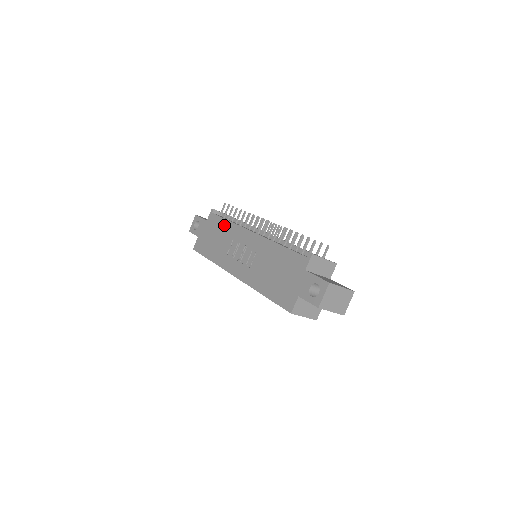
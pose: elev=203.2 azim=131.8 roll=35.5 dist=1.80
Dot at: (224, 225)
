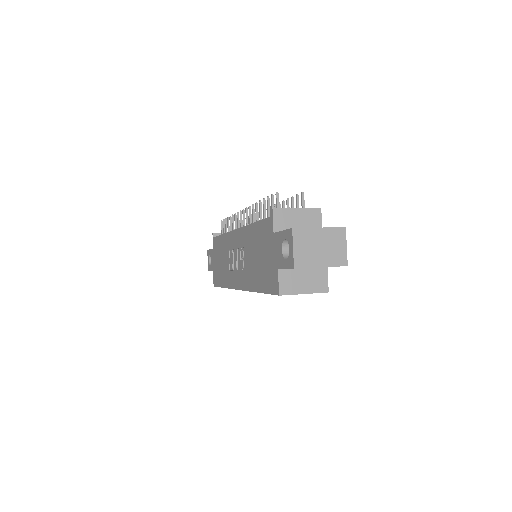
Dot at: (221, 242)
